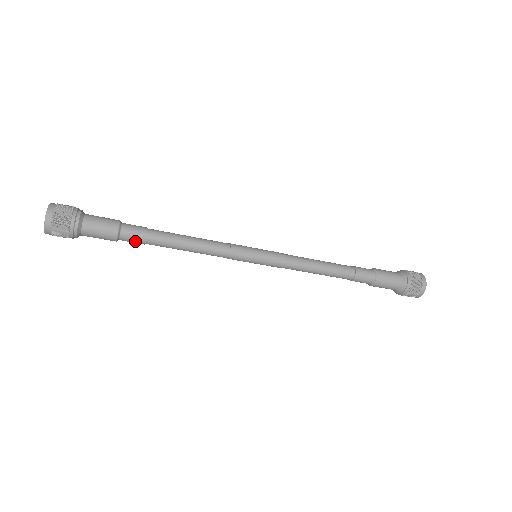
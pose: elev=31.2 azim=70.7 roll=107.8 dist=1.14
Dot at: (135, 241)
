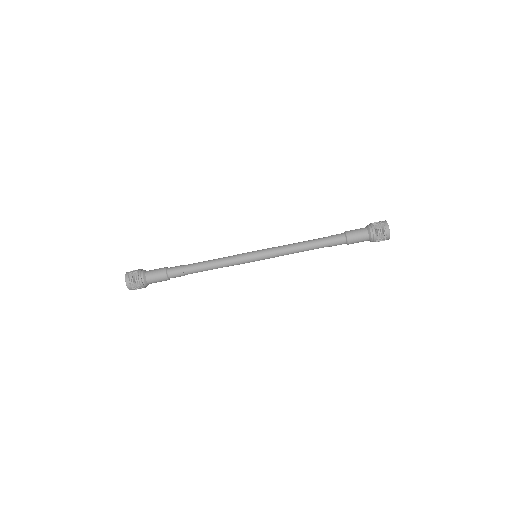
Dot at: (178, 276)
